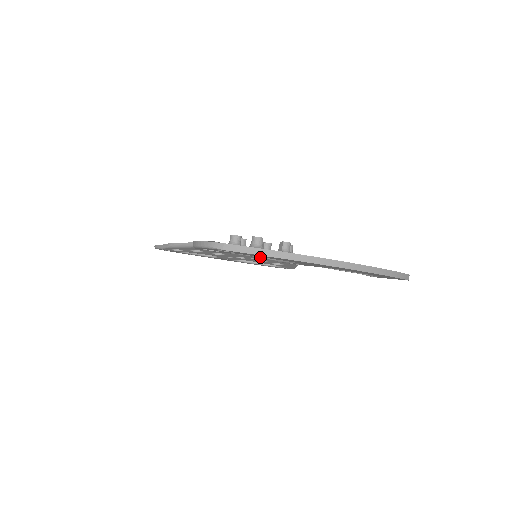
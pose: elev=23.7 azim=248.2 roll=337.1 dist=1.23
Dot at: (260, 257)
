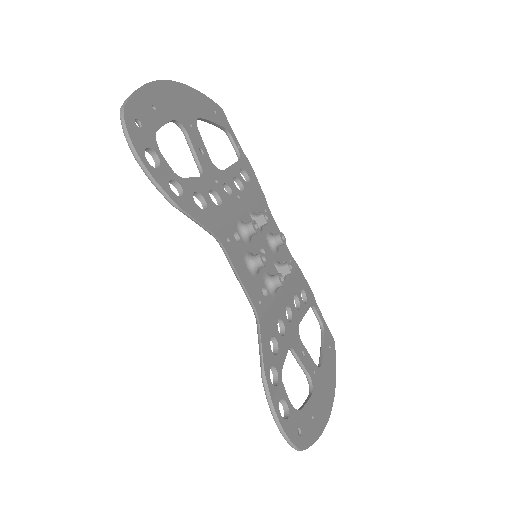
Dot at: occluded
